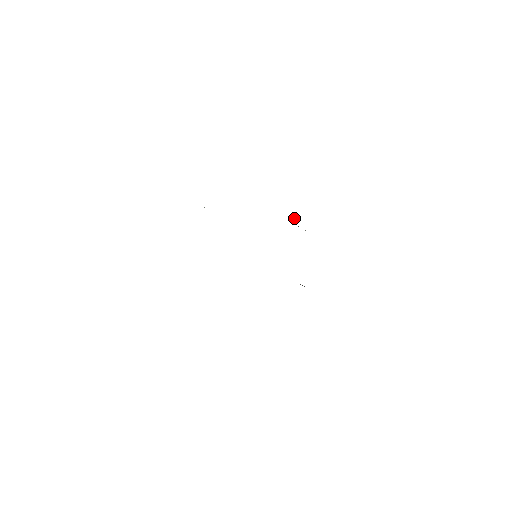
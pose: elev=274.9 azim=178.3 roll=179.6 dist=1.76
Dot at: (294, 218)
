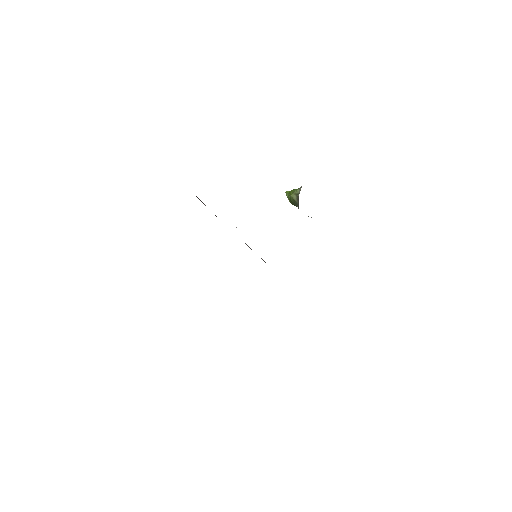
Dot at: (287, 191)
